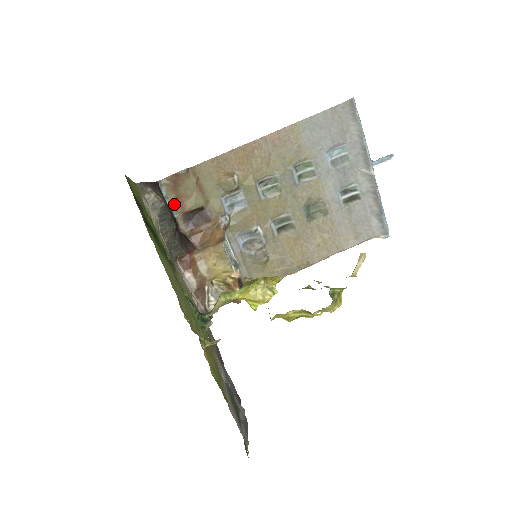
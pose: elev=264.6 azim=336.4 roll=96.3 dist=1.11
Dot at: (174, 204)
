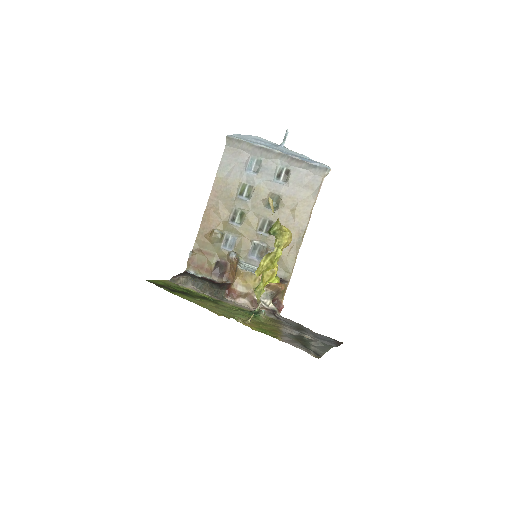
Dot at: (203, 273)
